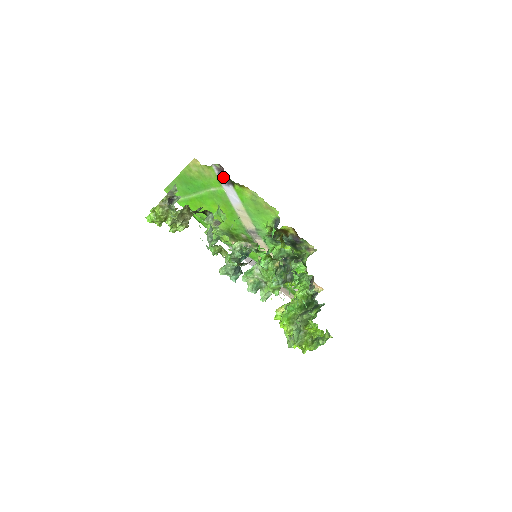
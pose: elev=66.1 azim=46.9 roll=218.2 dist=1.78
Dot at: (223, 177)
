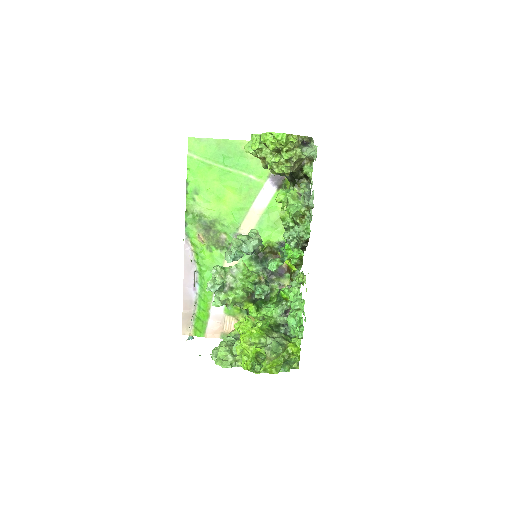
Dot at: (278, 176)
